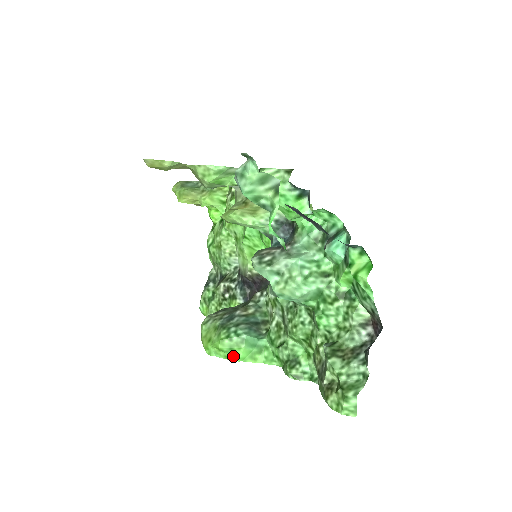
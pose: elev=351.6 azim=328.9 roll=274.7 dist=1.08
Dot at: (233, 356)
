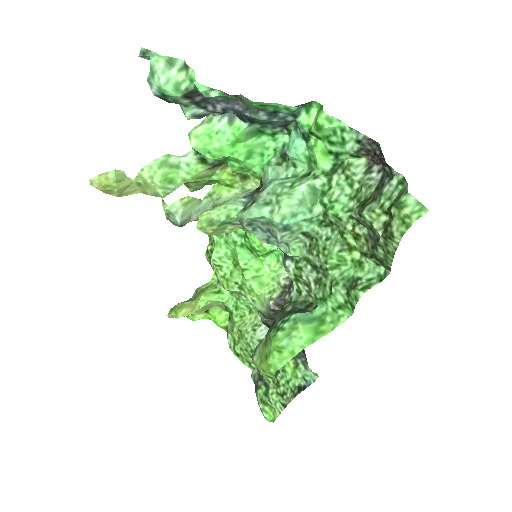
Dot at: (298, 345)
